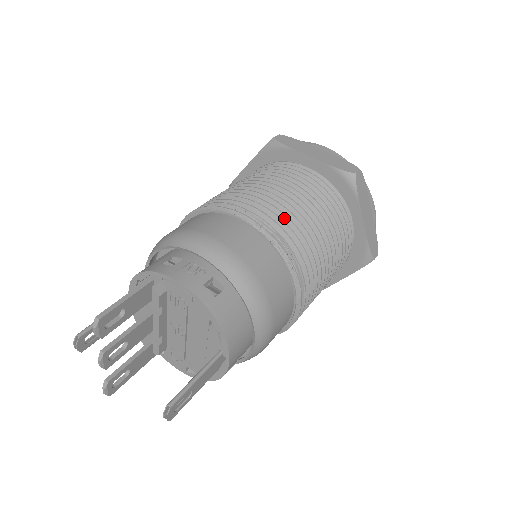
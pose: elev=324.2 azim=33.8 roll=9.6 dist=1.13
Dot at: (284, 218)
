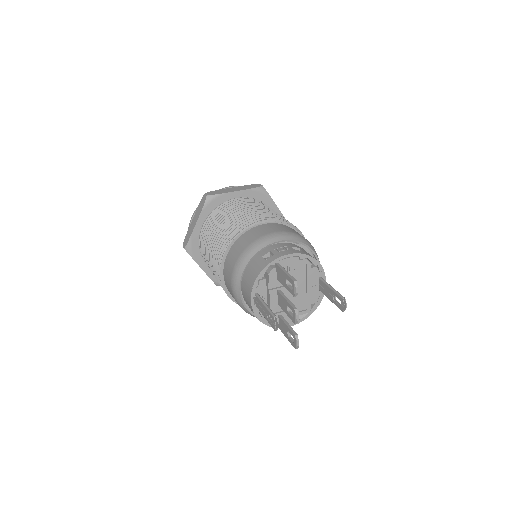
Dot at: (271, 215)
